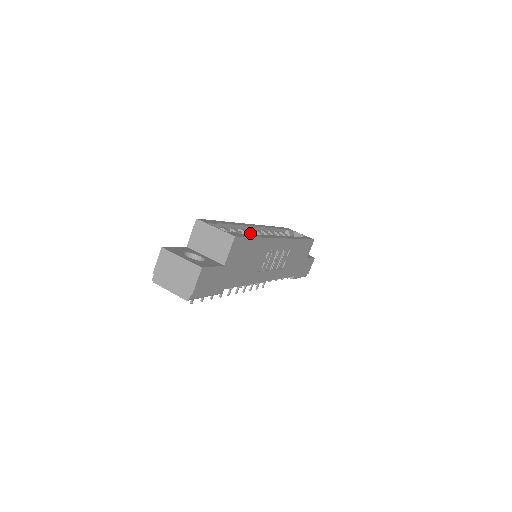
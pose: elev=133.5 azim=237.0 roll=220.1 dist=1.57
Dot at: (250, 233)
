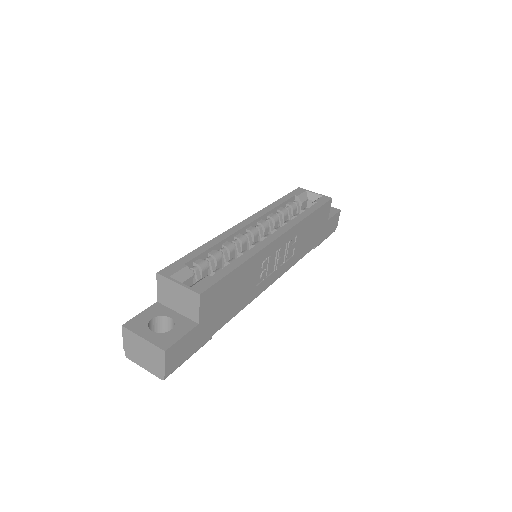
Dot at: (239, 241)
